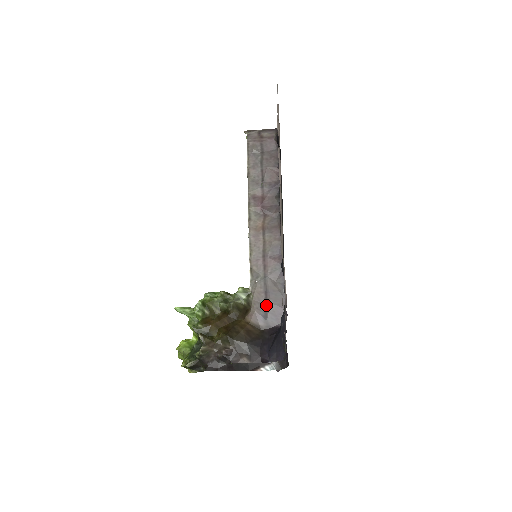
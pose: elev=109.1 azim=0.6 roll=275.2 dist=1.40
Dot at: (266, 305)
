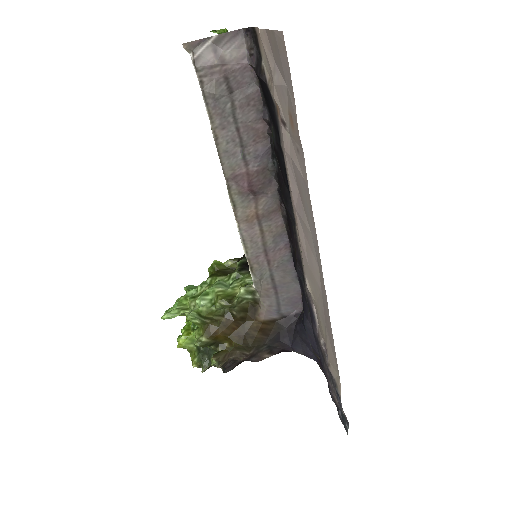
Dot at: (278, 299)
